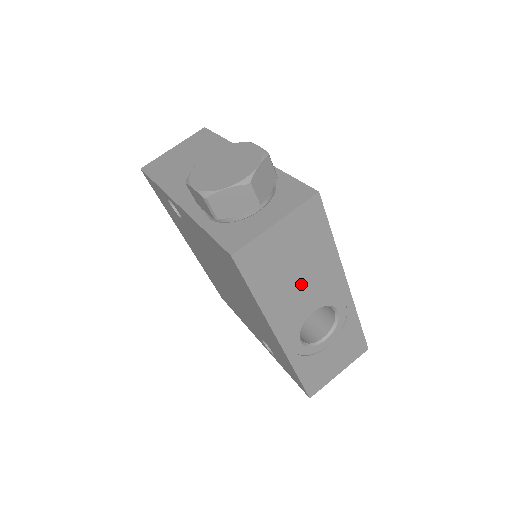
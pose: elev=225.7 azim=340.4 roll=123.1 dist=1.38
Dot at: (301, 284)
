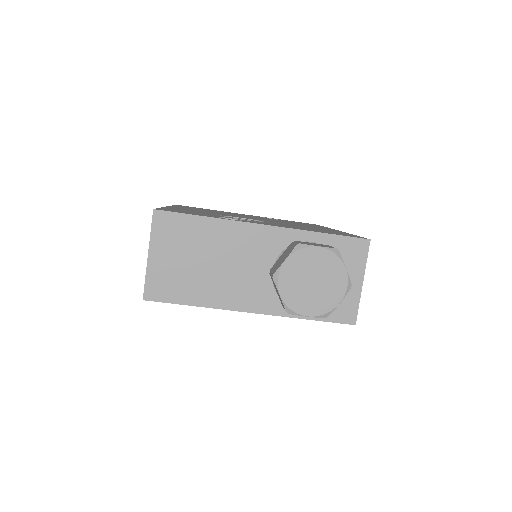
Dot at: occluded
